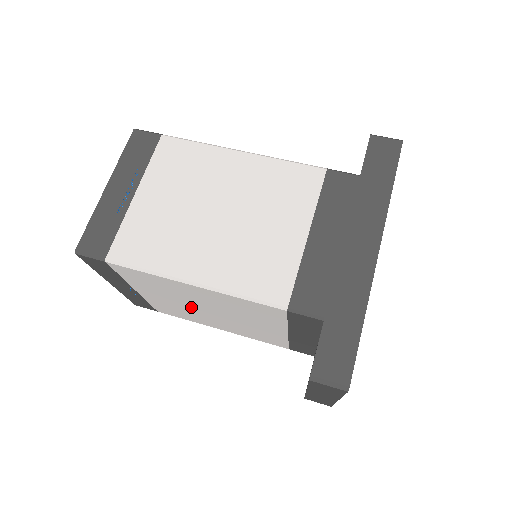
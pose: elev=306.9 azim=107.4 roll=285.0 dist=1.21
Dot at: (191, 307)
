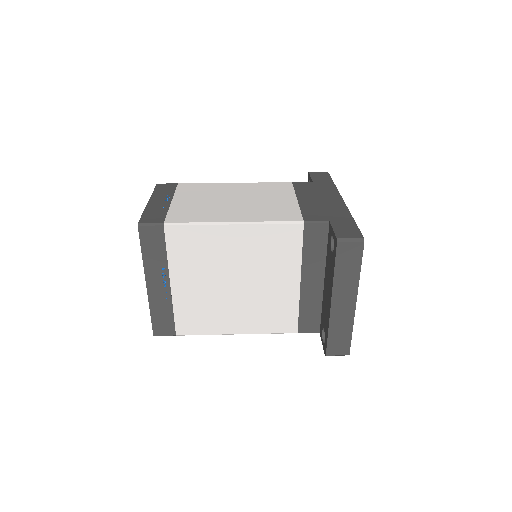
Dot at: (219, 287)
